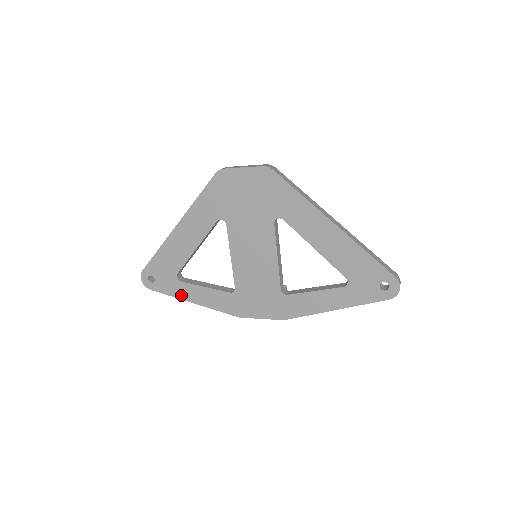
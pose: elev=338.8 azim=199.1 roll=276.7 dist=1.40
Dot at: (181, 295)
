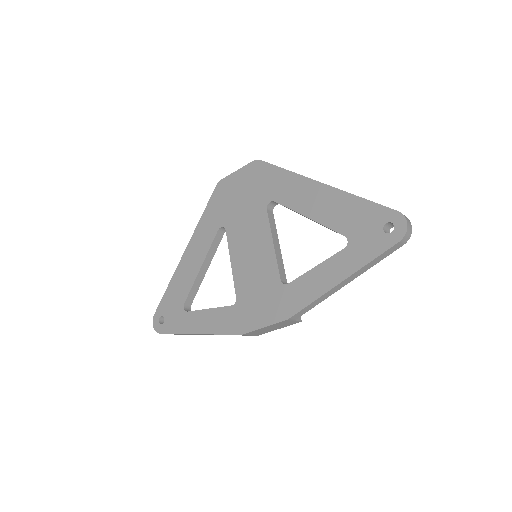
Dot at: (187, 328)
